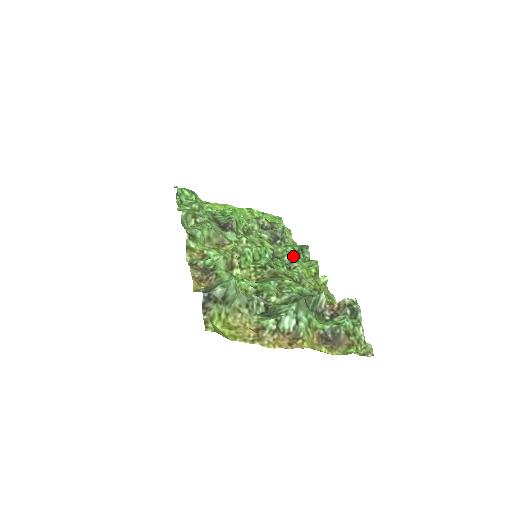
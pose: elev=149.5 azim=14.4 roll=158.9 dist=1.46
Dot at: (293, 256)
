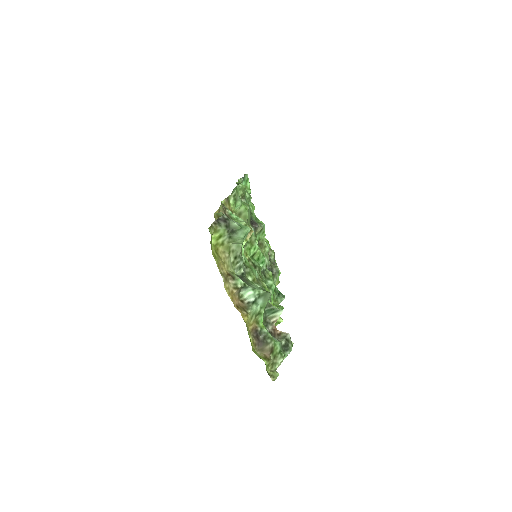
Dot at: occluded
